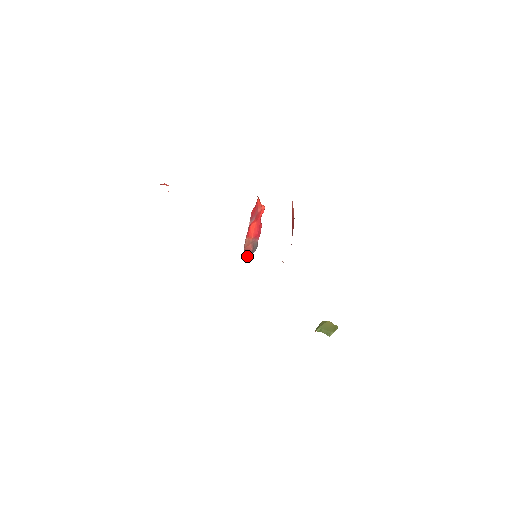
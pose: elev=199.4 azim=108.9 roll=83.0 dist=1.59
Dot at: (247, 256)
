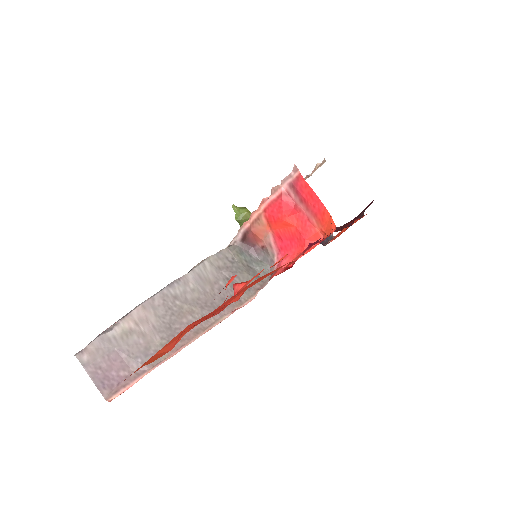
Dot at: (246, 246)
